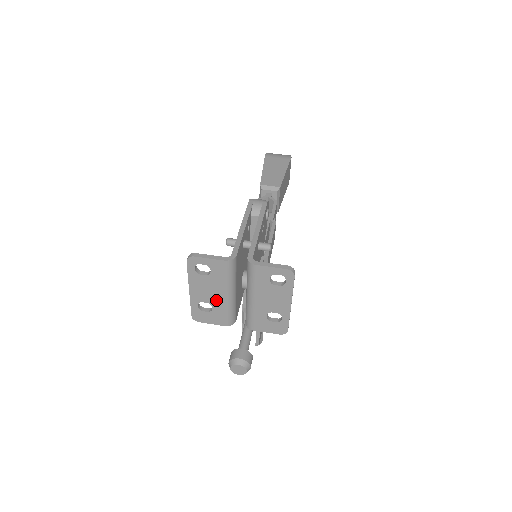
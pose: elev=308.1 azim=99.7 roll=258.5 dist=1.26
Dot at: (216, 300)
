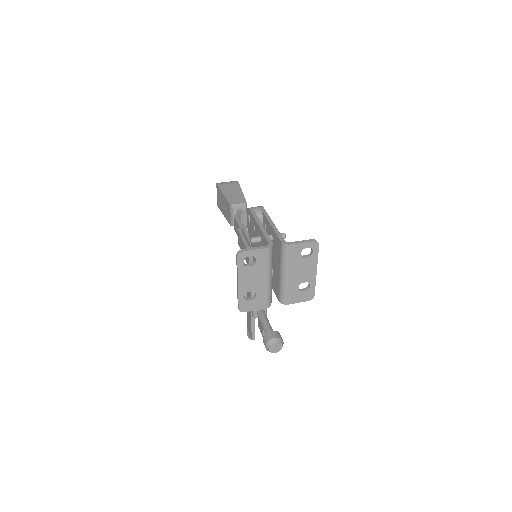
Dot at: (259, 286)
